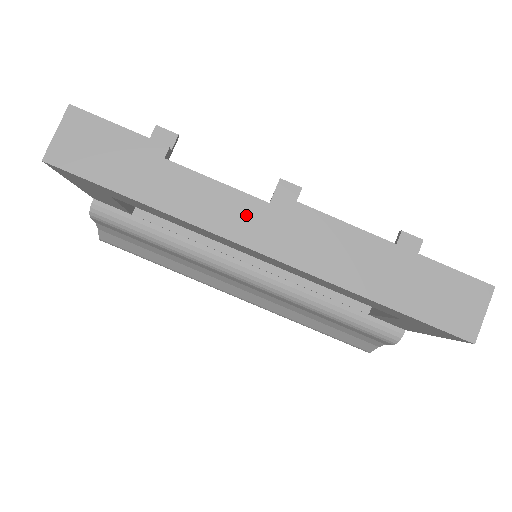
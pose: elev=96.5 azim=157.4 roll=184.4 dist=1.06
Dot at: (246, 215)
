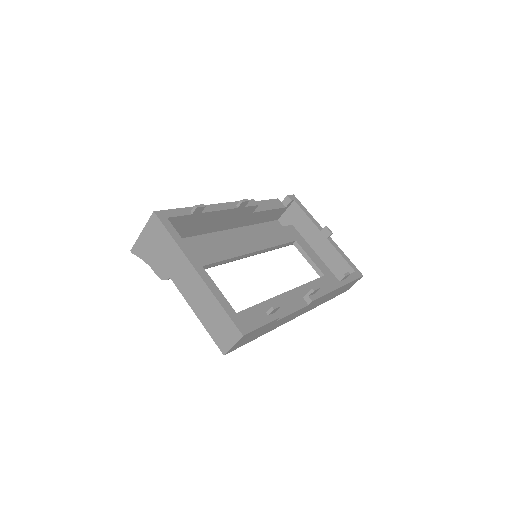
Dot at: (298, 313)
